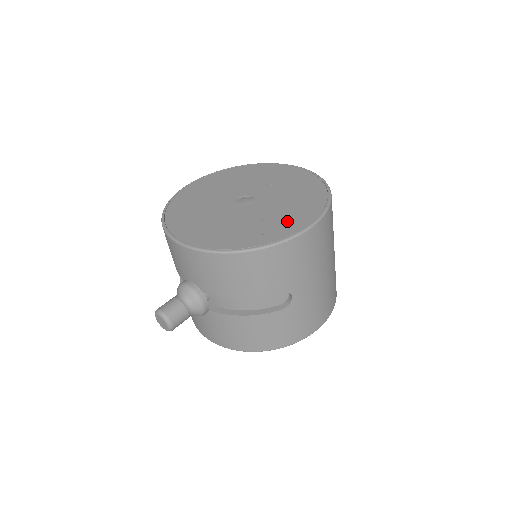
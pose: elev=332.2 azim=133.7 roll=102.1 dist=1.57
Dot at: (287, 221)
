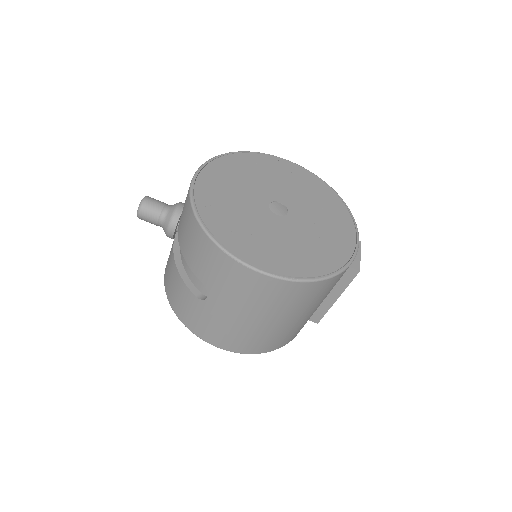
Dot at: (259, 249)
